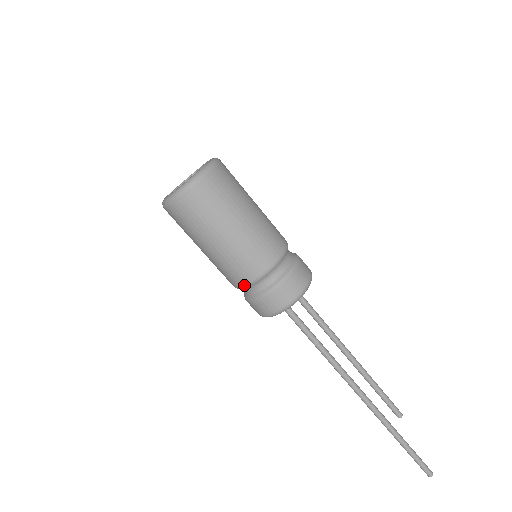
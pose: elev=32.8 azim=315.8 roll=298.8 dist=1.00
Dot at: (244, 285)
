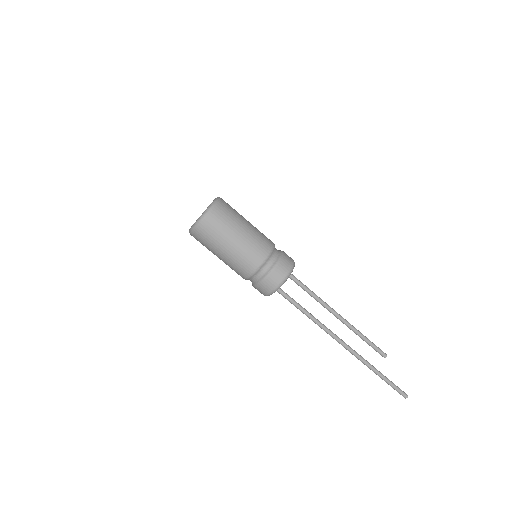
Dot at: (243, 278)
